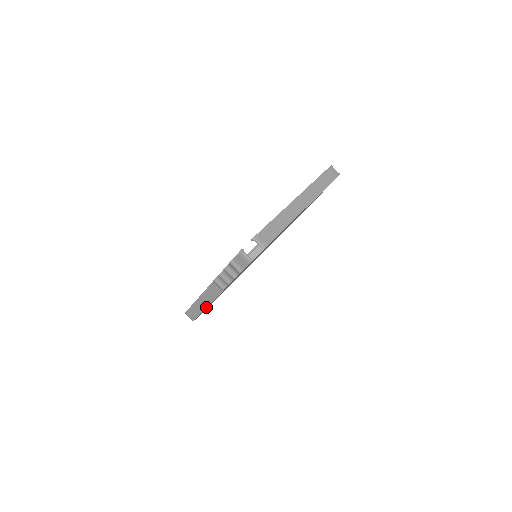
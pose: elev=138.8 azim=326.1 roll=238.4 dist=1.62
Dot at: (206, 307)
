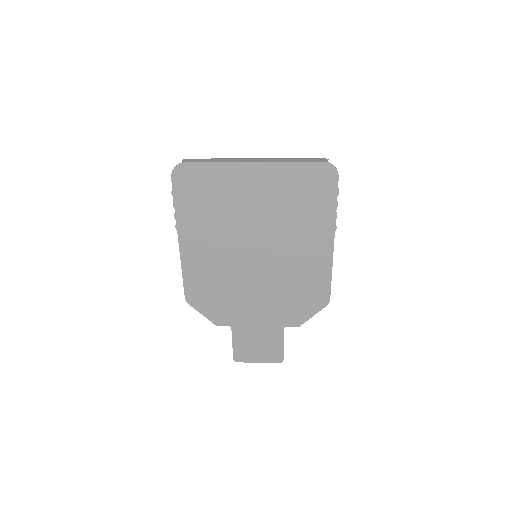
Dot at: (181, 266)
